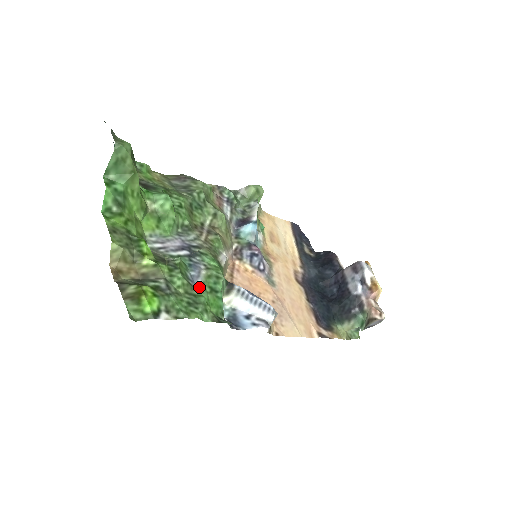
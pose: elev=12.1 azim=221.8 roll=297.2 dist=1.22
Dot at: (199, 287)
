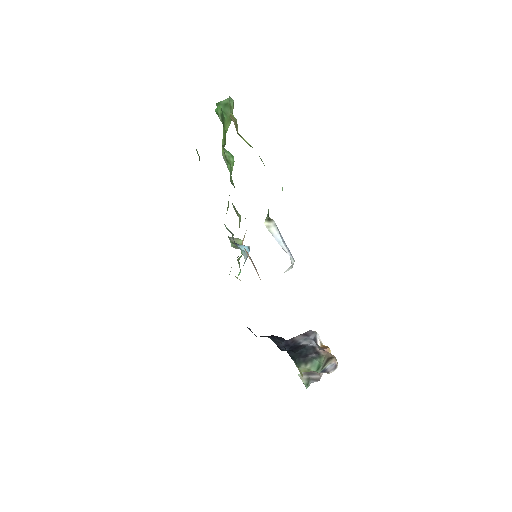
Dot at: occluded
